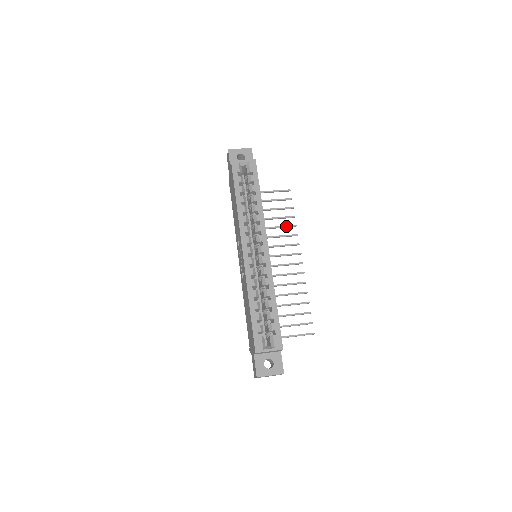
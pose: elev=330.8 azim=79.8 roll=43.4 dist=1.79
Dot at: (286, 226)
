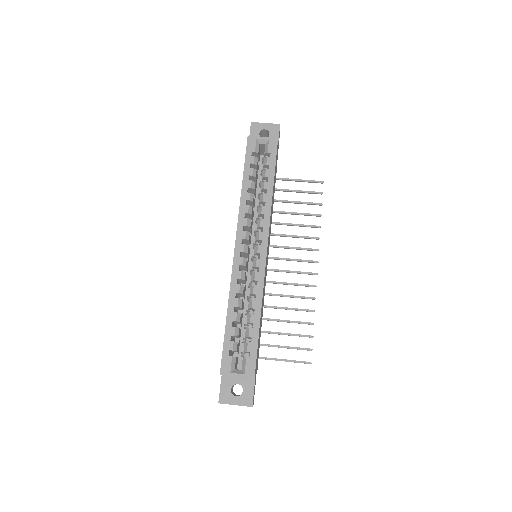
Dot at: (307, 225)
